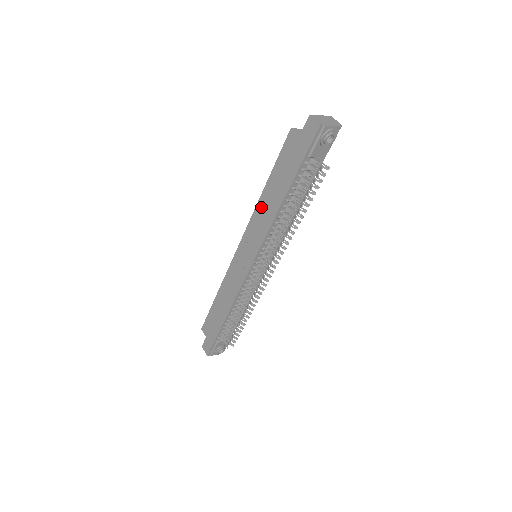
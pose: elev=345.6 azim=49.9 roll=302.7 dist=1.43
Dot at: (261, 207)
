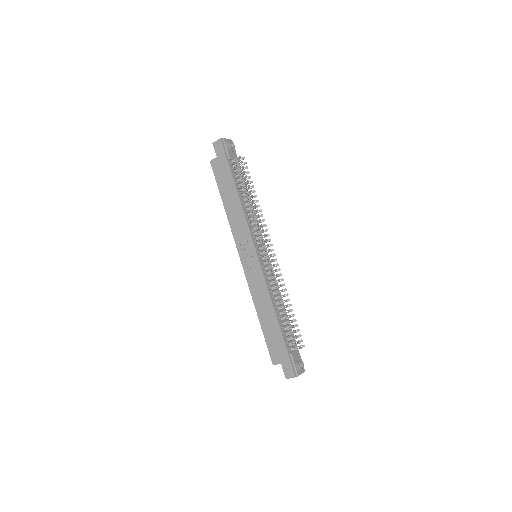
Dot at: (231, 216)
